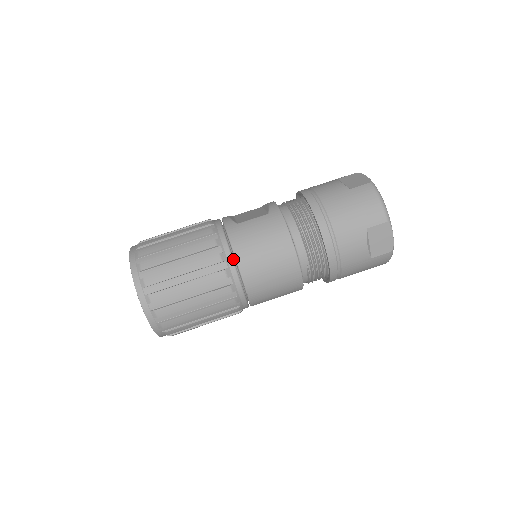
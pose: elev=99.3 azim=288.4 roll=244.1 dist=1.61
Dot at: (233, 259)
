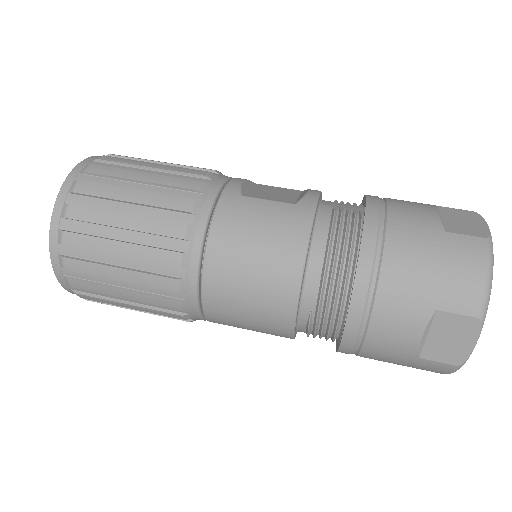
Dot at: (203, 244)
